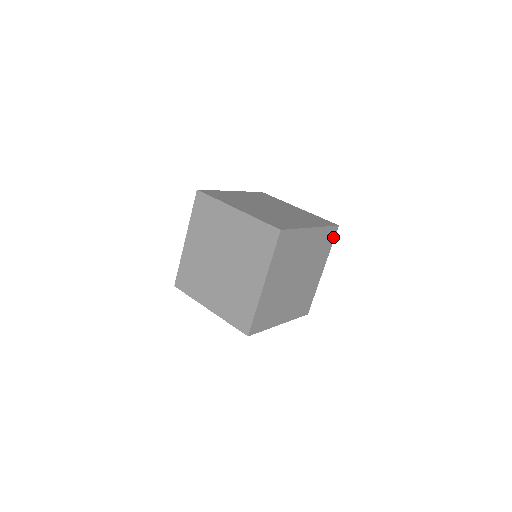
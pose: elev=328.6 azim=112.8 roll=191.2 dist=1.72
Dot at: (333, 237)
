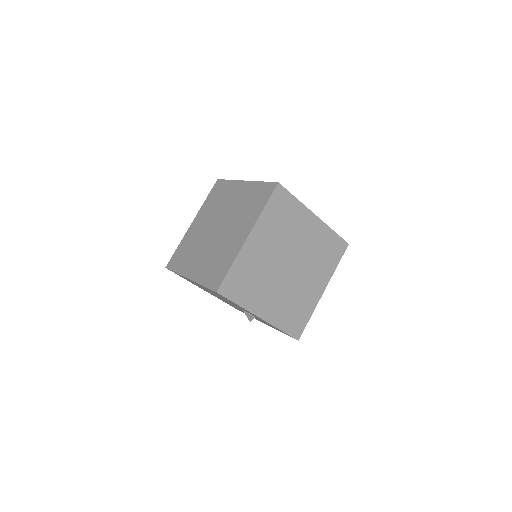
Dot at: (341, 254)
